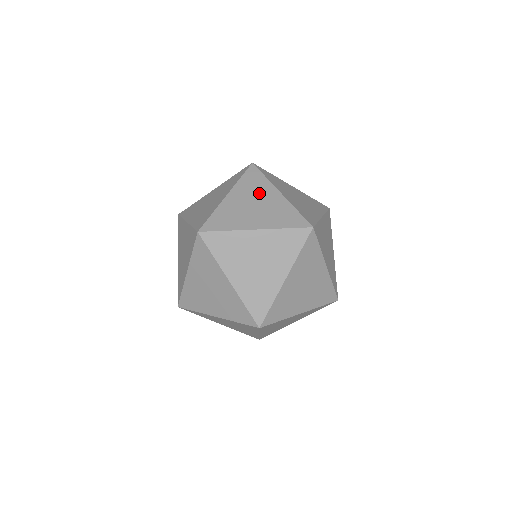
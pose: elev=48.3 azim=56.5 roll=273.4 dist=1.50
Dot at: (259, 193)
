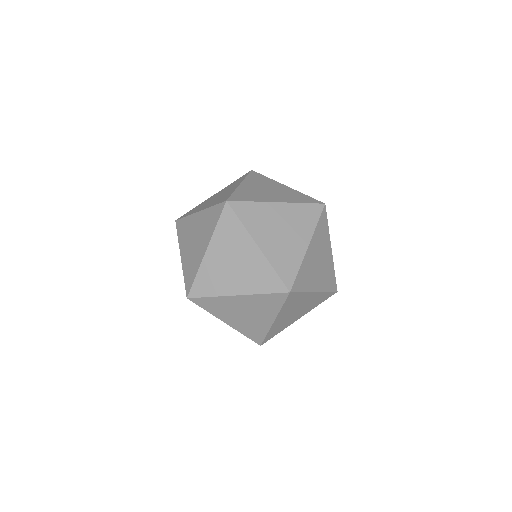
Dot at: occluded
